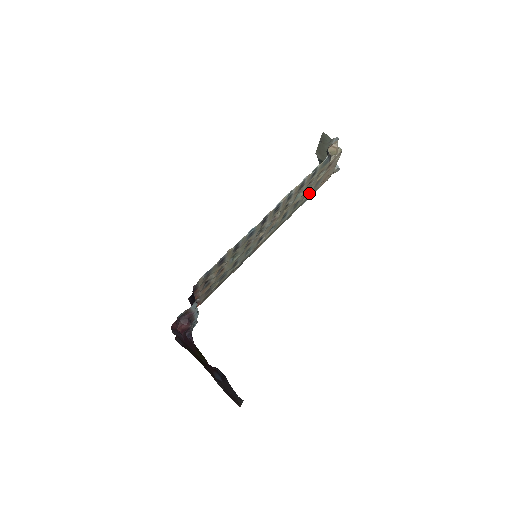
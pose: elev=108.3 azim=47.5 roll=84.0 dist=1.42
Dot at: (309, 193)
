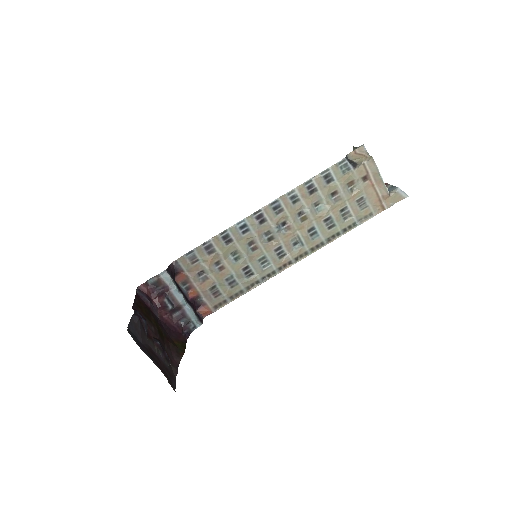
Dot at: (353, 214)
